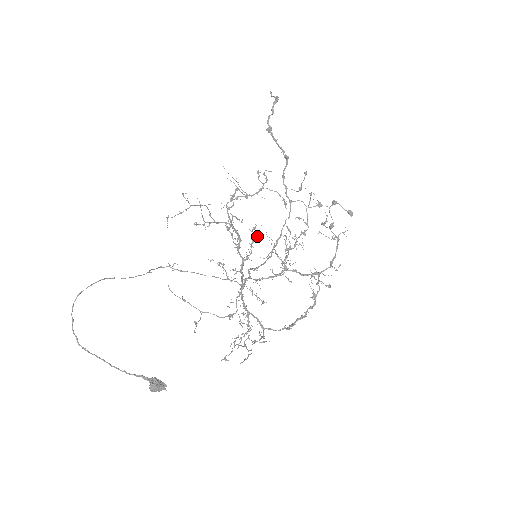
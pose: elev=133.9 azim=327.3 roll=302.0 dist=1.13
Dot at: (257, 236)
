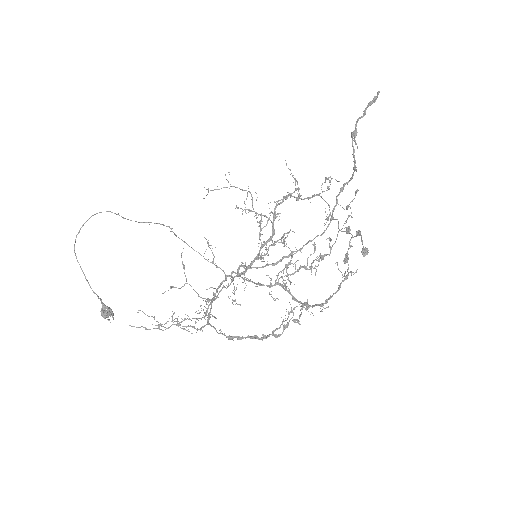
Dot at: (283, 241)
